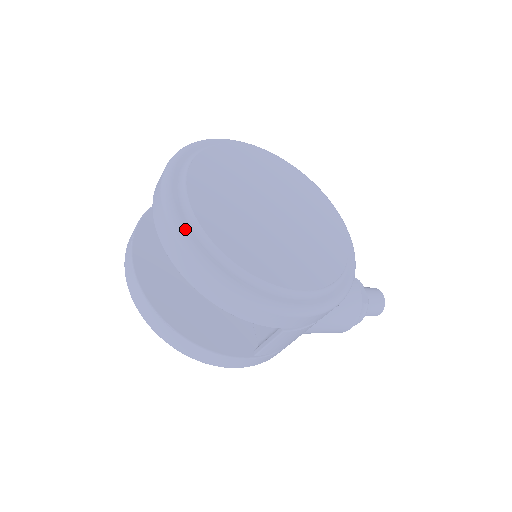
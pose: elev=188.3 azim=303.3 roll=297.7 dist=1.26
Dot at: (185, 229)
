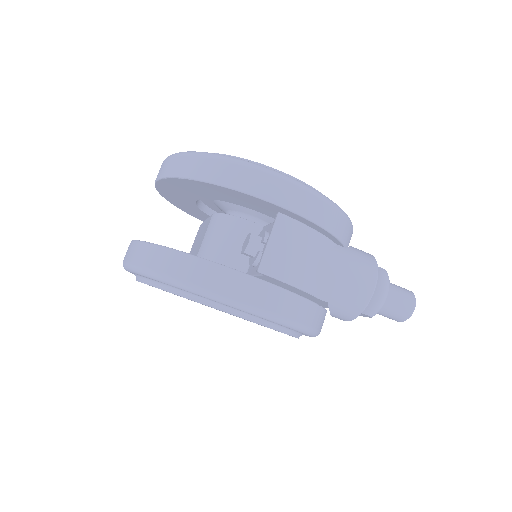
Dot at: occluded
